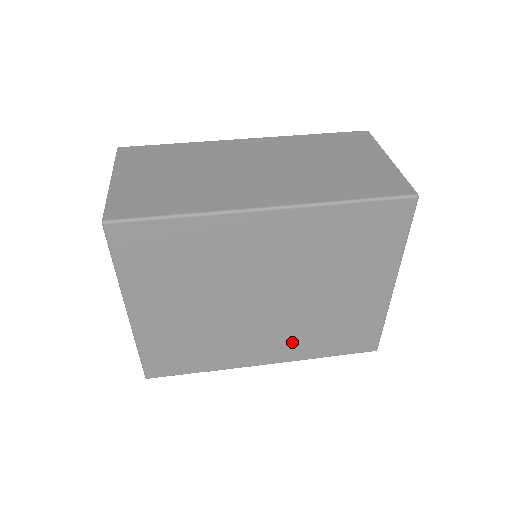
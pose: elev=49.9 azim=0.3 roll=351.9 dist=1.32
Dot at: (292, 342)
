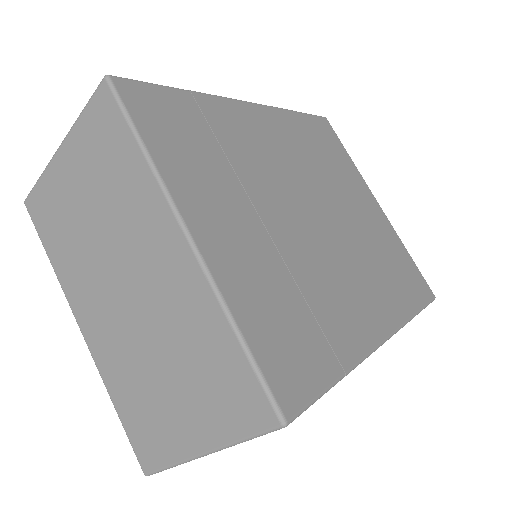
Dot at: (377, 288)
